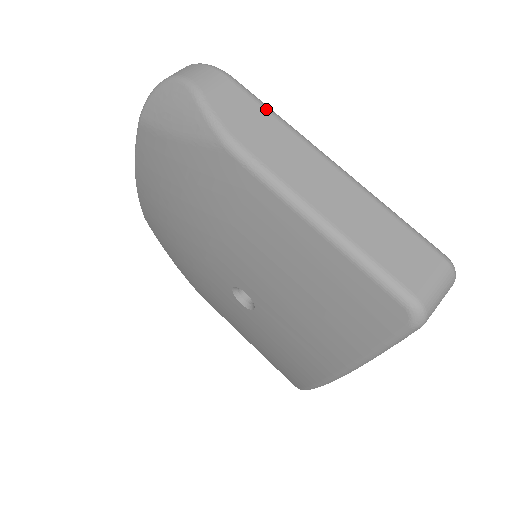
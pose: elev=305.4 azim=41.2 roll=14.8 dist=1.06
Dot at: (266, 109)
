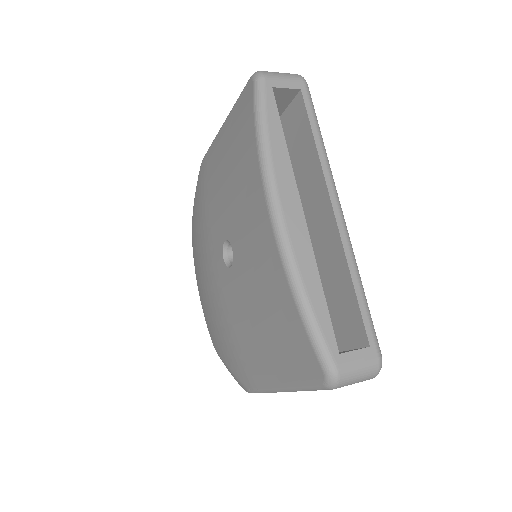
Dot at: occluded
